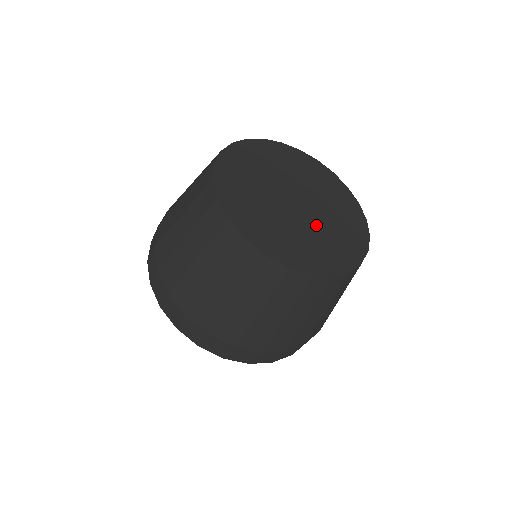
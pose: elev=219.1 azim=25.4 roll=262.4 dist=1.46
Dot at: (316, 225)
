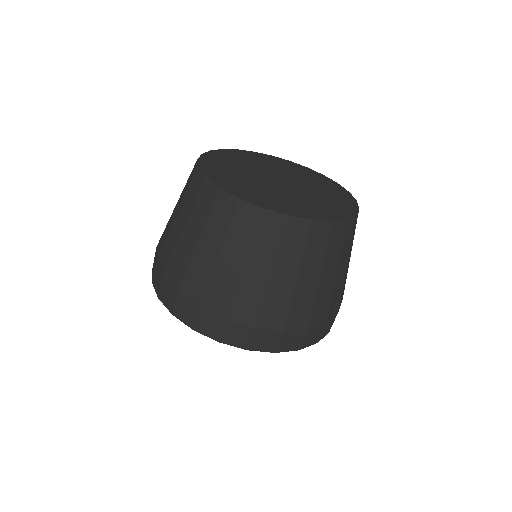
Dot at: (292, 194)
